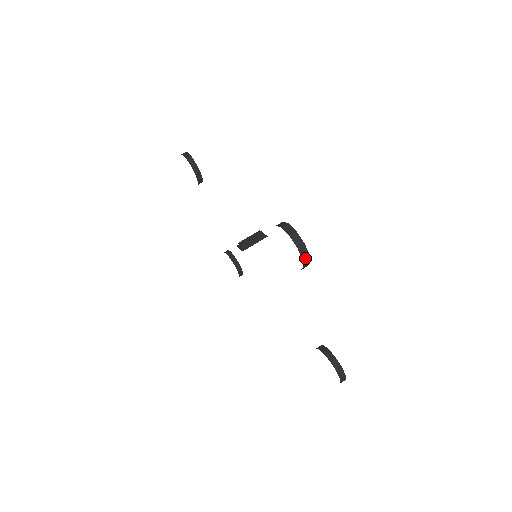
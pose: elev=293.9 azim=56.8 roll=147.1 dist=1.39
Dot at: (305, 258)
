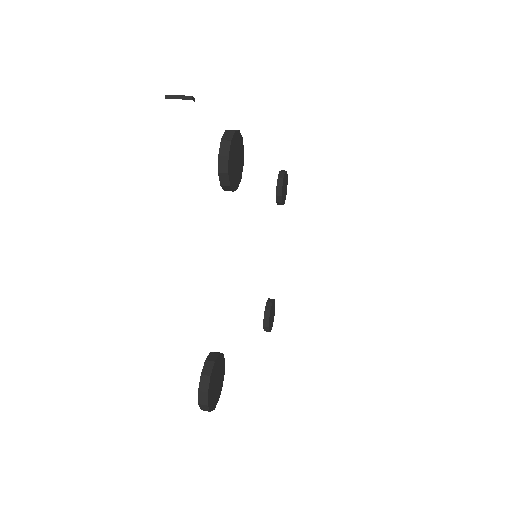
Dot at: (223, 158)
